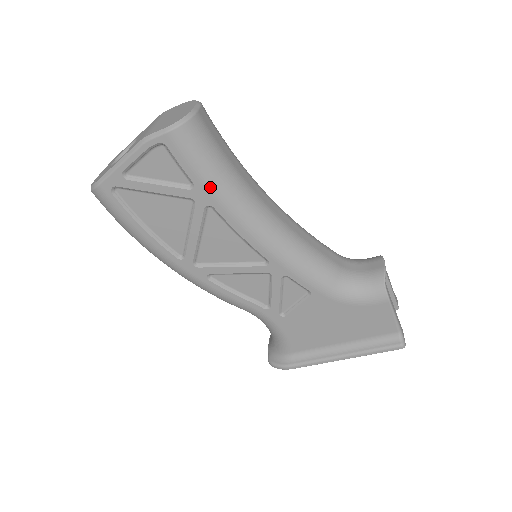
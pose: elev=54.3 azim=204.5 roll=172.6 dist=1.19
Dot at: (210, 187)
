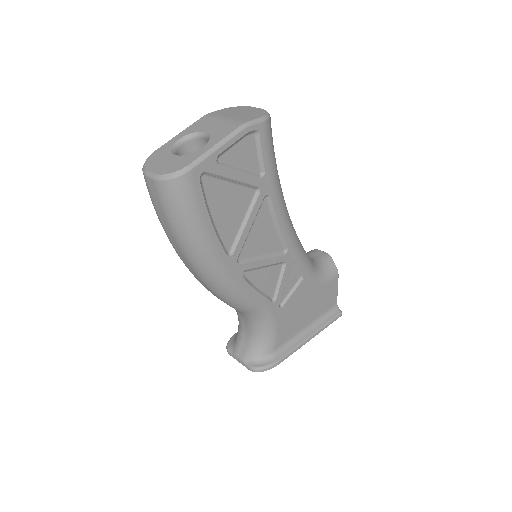
Dot at: (273, 176)
